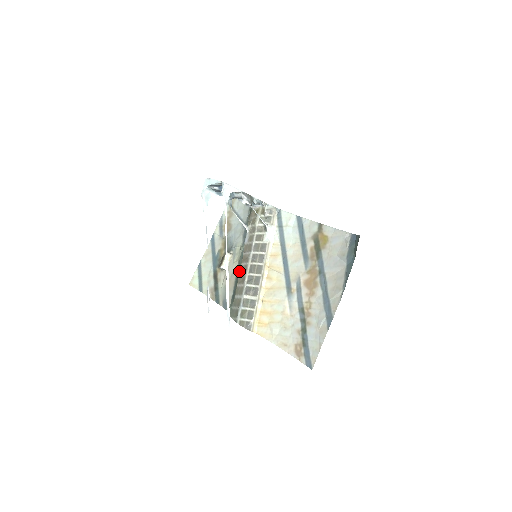
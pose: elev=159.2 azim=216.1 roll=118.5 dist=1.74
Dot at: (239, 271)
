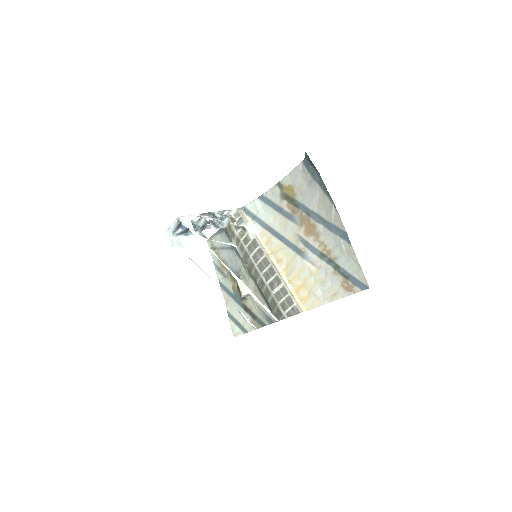
Dot at: (256, 282)
